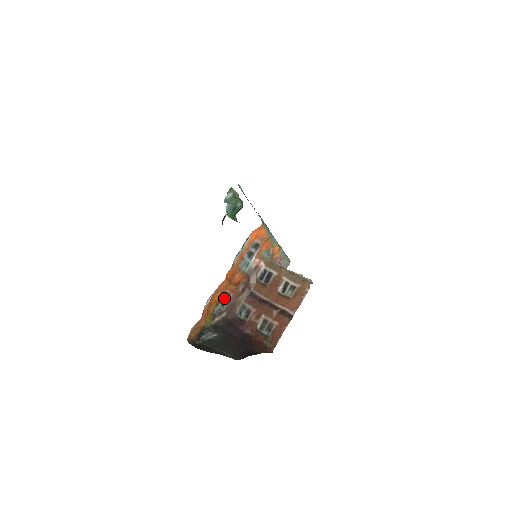
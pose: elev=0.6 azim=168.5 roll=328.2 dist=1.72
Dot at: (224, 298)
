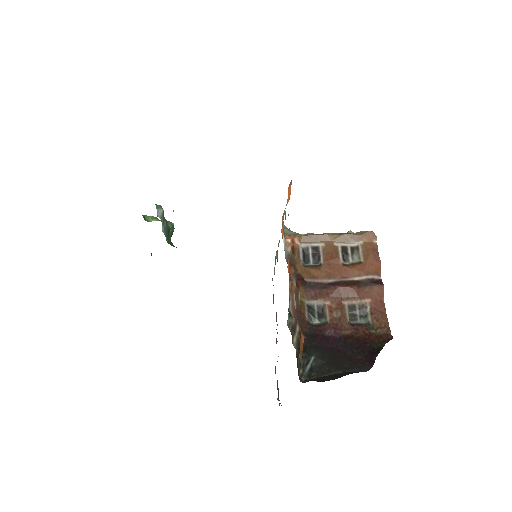
Dot at: occluded
